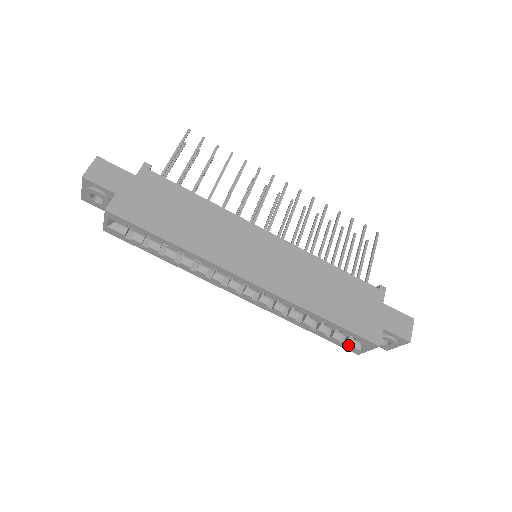
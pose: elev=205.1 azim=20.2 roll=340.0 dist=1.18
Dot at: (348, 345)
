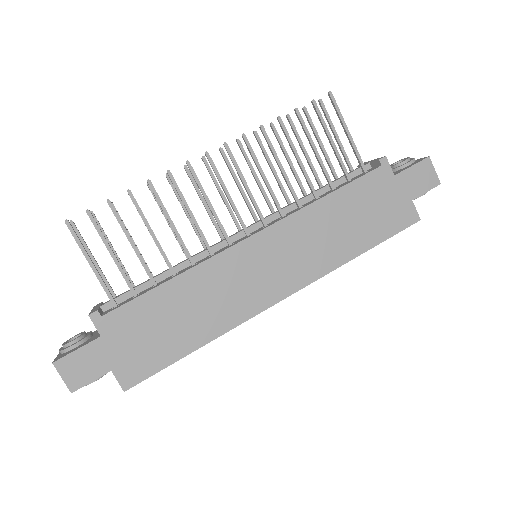
Dot at: occluded
